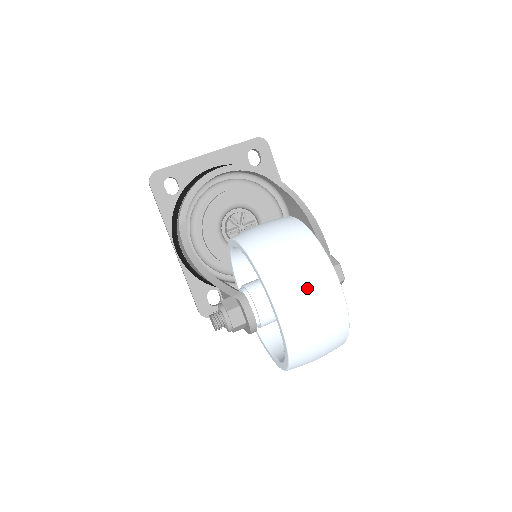
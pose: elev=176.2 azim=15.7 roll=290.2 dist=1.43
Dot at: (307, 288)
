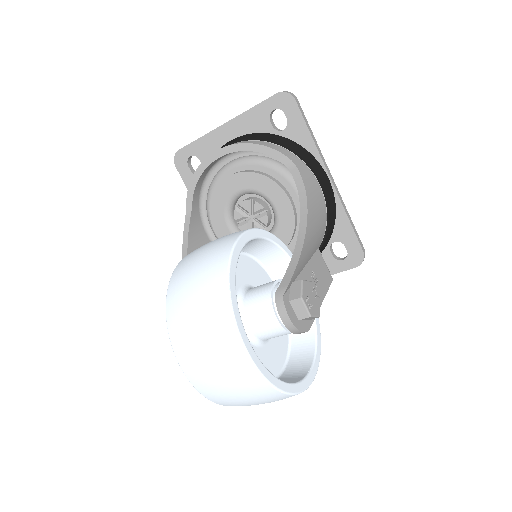
Dot at: (204, 346)
